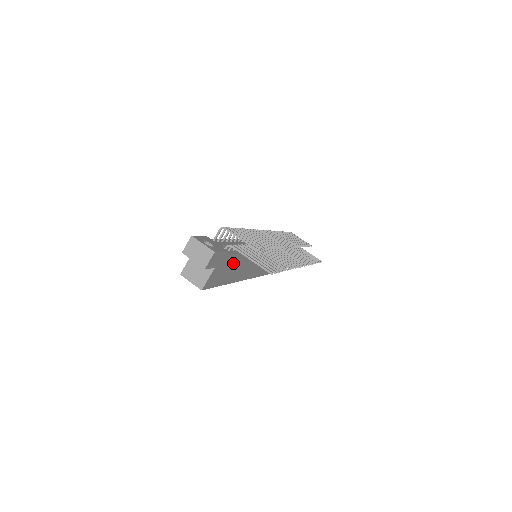
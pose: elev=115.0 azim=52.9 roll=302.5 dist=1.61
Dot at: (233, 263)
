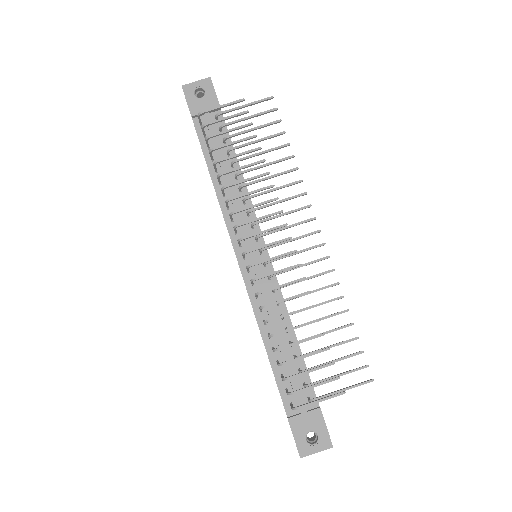
Dot at: occluded
